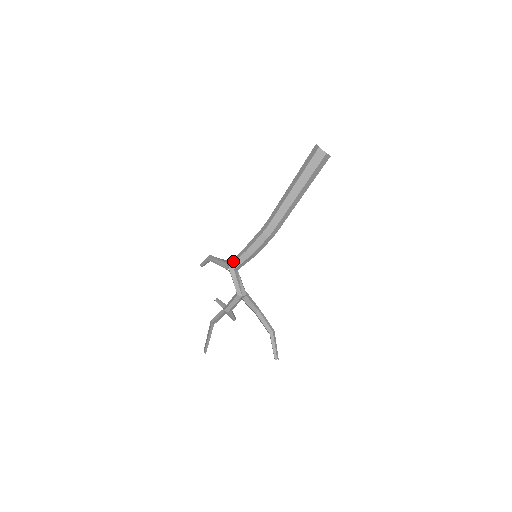
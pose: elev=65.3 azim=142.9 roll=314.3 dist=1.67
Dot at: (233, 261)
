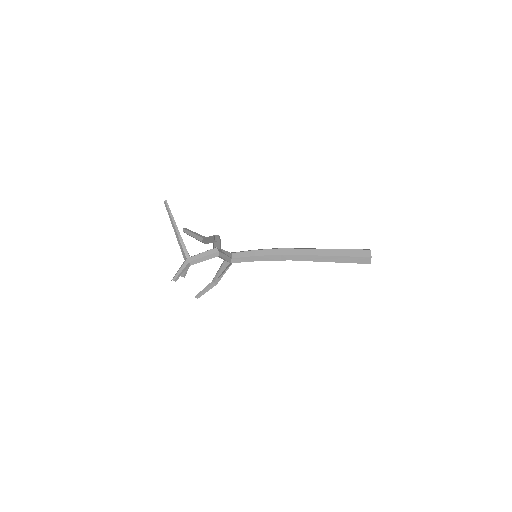
Dot at: occluded
